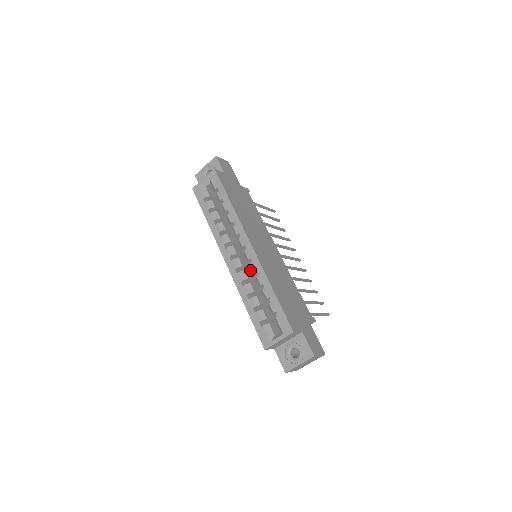
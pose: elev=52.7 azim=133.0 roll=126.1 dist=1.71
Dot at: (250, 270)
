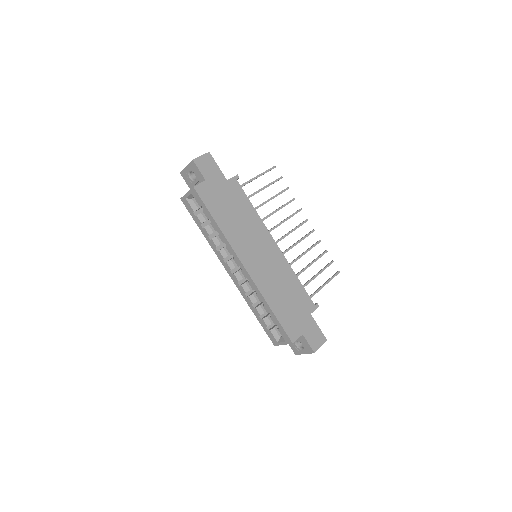
Dot at: occluded
